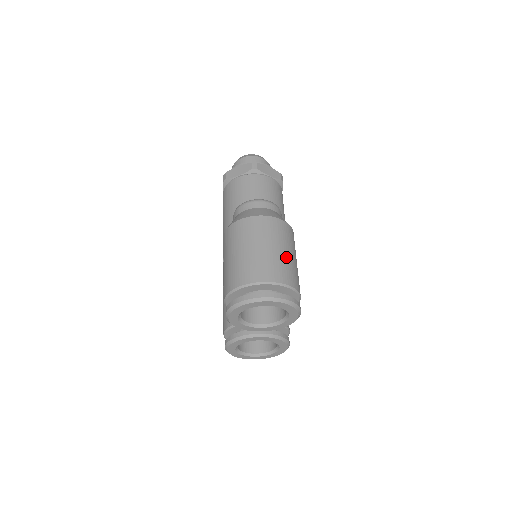
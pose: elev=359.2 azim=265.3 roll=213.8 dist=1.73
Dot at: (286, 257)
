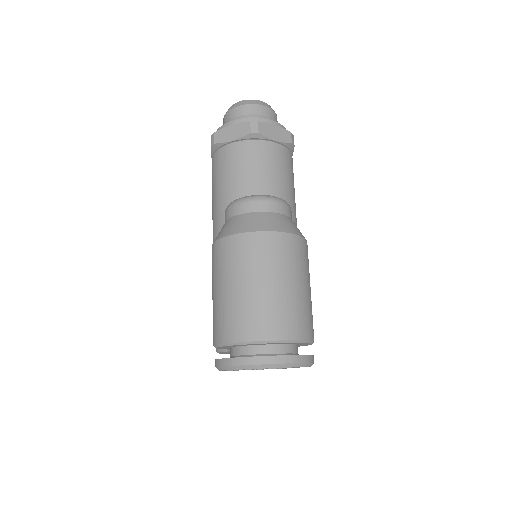
Dot at: (297, 295)
